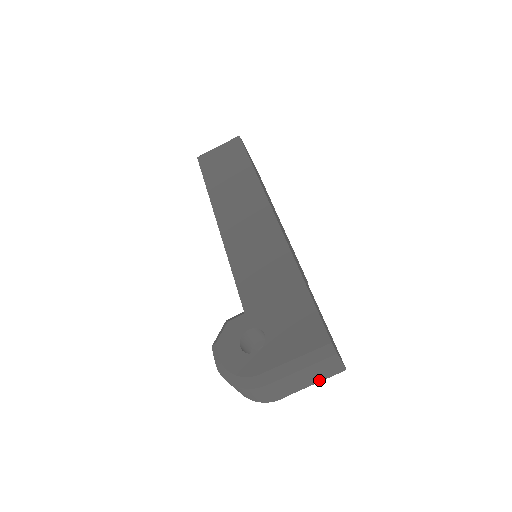
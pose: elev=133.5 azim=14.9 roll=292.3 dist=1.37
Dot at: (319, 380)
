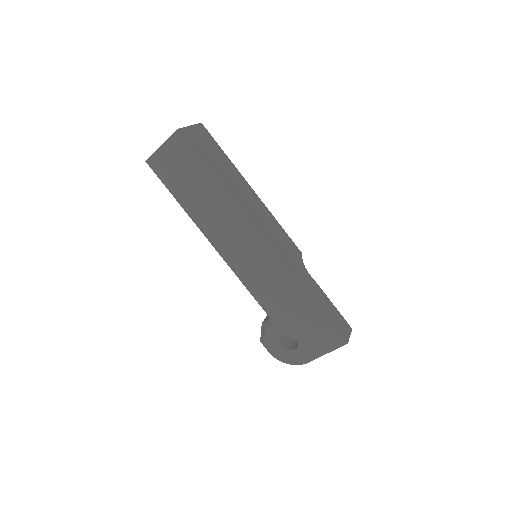
Dot at: occluded
